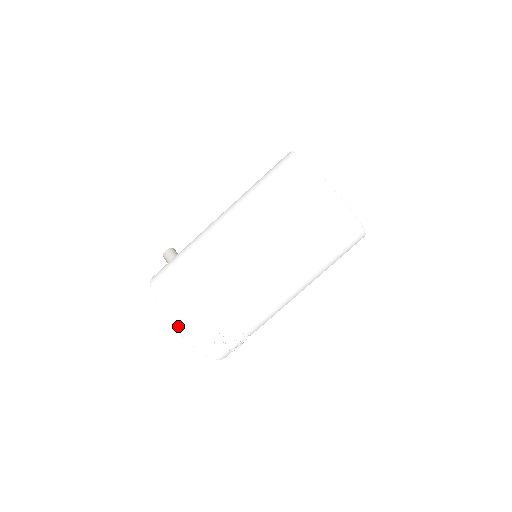
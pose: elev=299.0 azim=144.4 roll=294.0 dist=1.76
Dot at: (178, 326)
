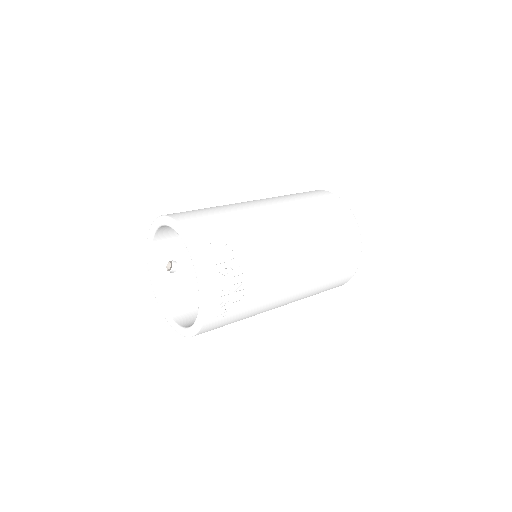
Dot at: (178, 220)
